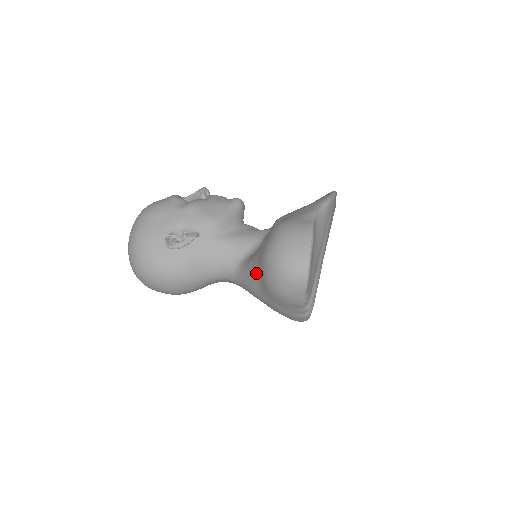
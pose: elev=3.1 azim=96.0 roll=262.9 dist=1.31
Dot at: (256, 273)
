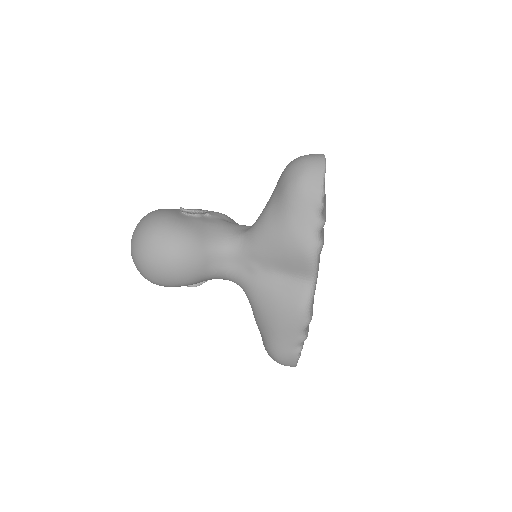
Dot at: (272, 200)
